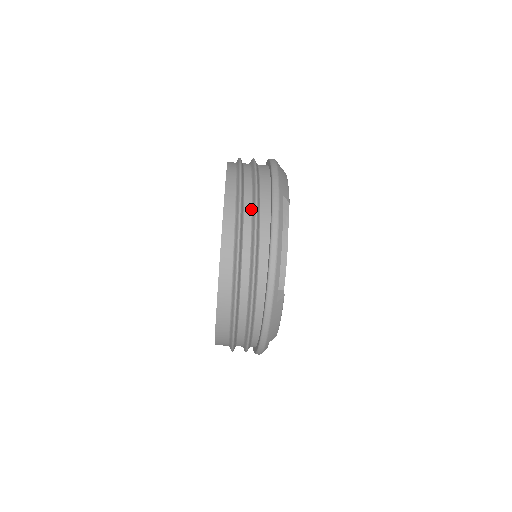
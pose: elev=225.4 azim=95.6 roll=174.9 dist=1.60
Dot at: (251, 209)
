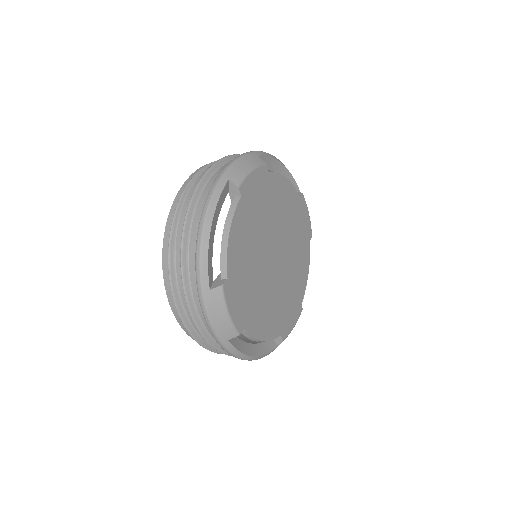
Dot at: occluded
